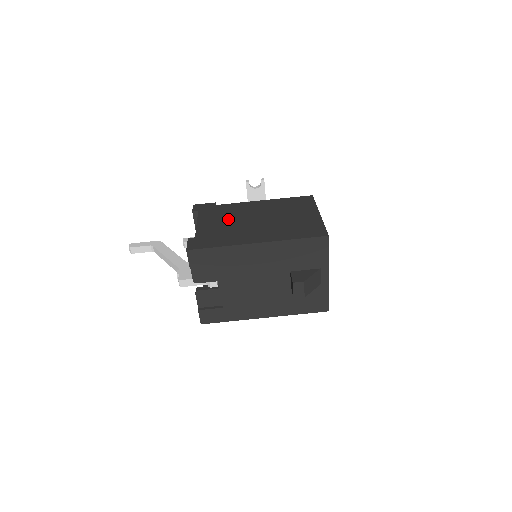
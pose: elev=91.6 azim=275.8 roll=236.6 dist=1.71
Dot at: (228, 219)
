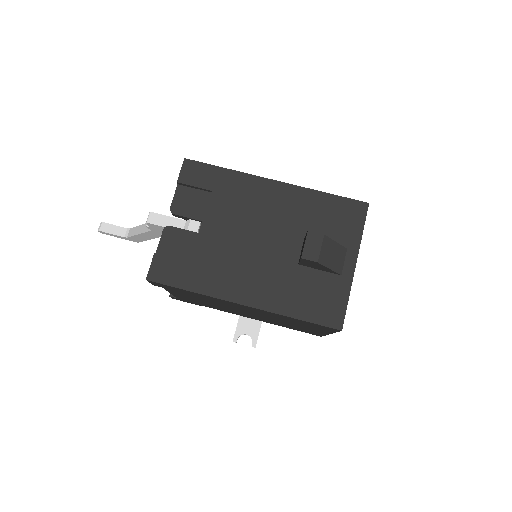
Dot at: occluded
